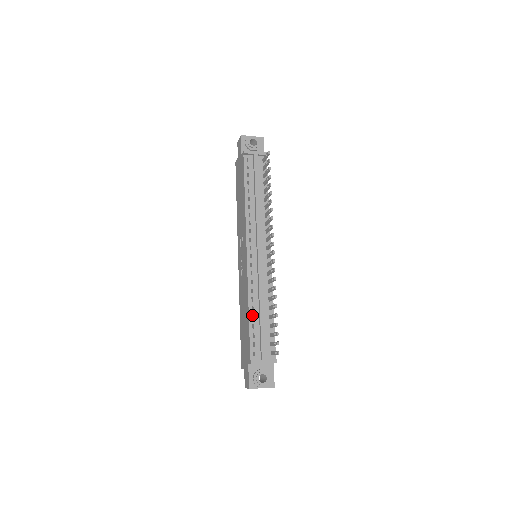
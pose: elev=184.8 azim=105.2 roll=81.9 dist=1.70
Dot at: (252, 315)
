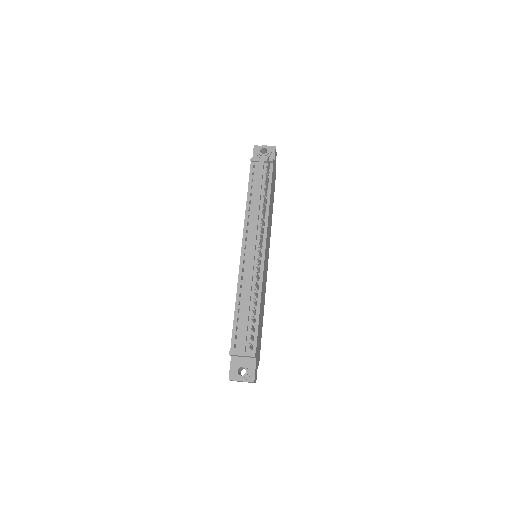
Dot at: (239, 310)
